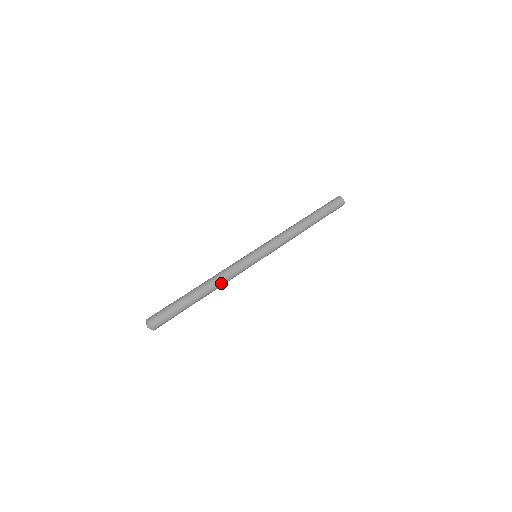
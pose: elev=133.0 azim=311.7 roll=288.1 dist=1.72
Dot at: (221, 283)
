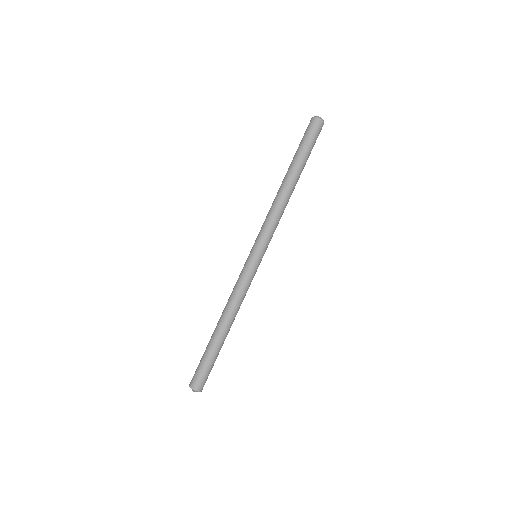
Dot at: (238, 310)
